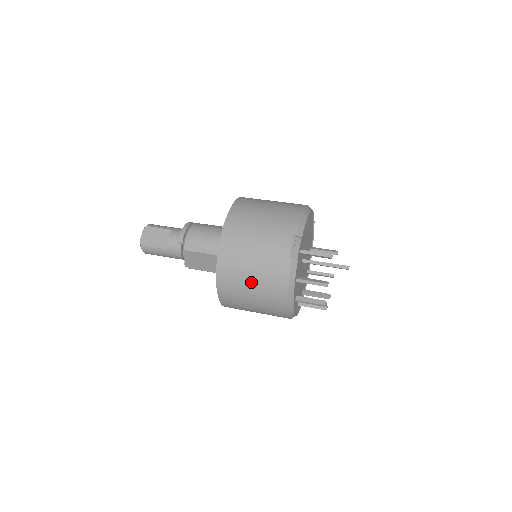
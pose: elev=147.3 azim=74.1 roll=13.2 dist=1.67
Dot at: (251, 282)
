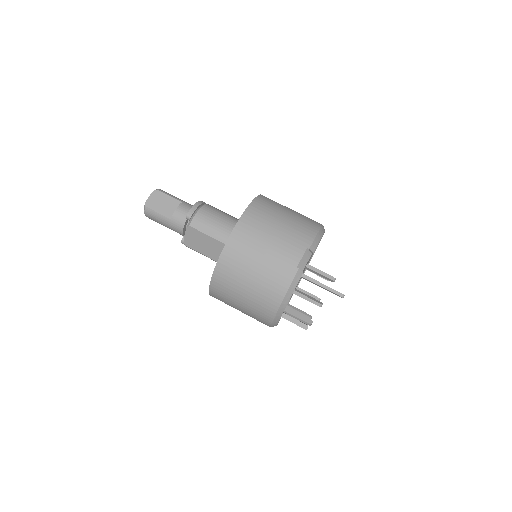
Dot at: (250, 279)
